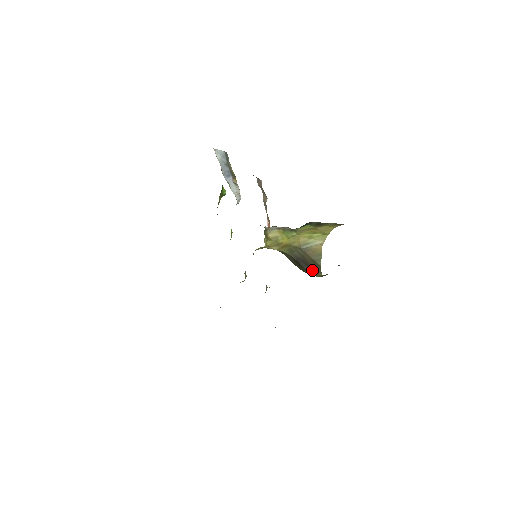
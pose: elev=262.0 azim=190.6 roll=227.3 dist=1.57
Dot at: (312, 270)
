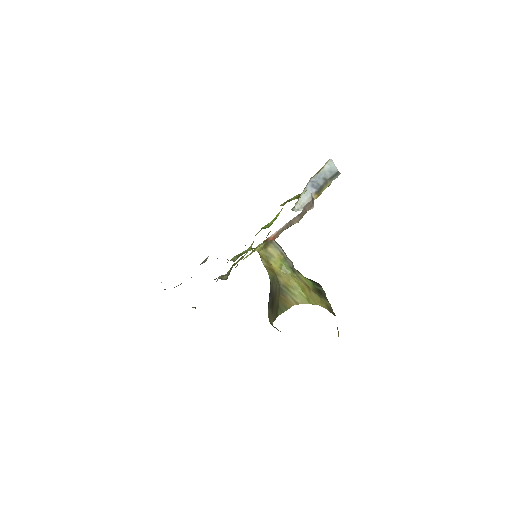
Dot at: (271, 312)
